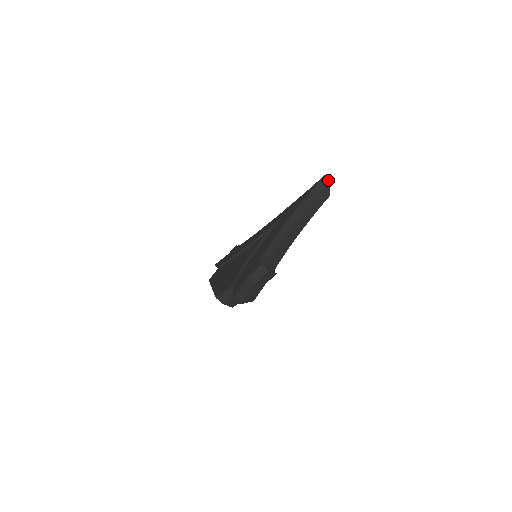
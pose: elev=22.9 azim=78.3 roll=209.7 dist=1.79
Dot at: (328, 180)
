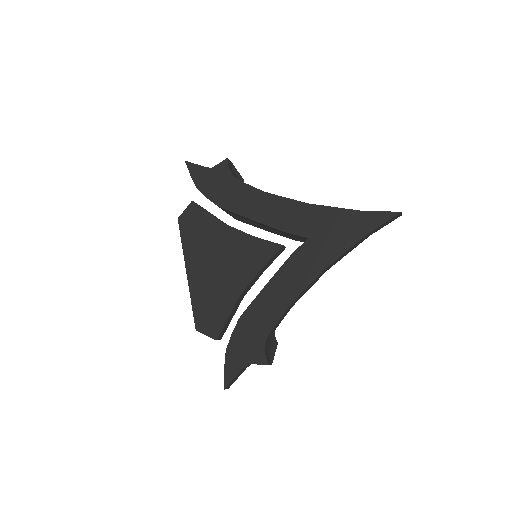
Dot at: (401, 215)
